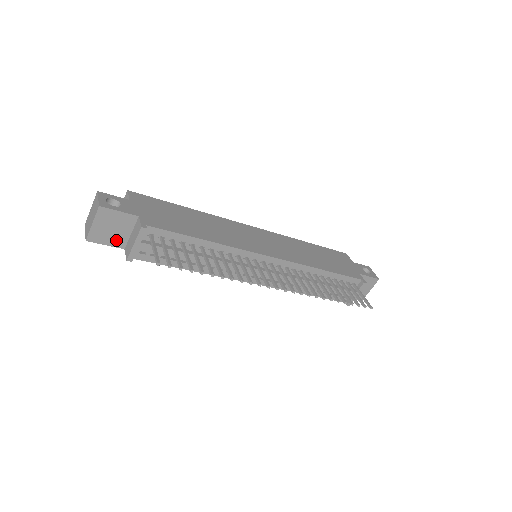
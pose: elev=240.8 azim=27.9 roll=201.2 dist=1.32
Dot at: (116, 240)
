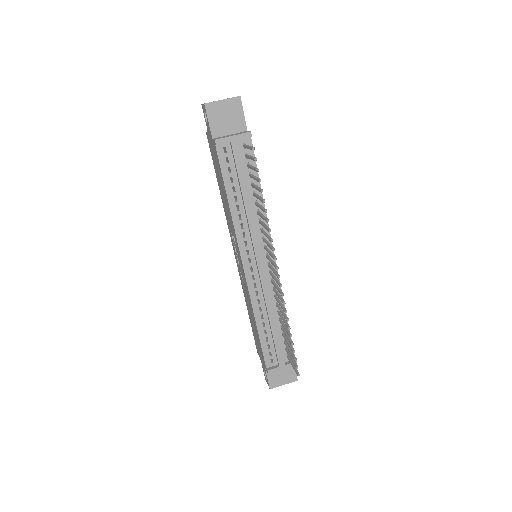
Dot at: (217, 127)
